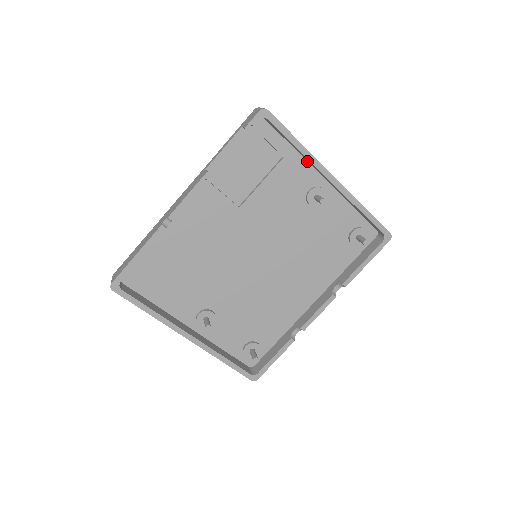
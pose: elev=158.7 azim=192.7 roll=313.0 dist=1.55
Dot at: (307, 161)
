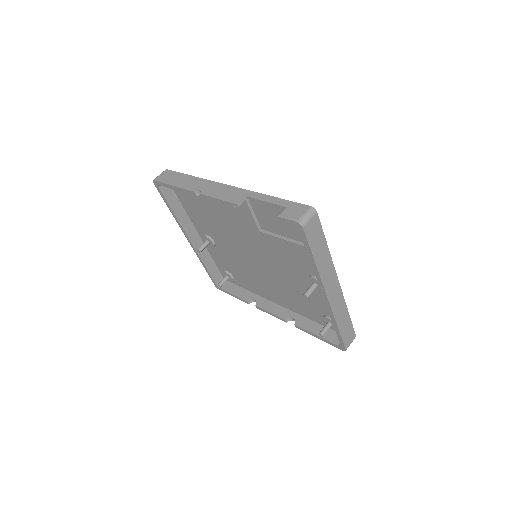
Dot at: occluded
